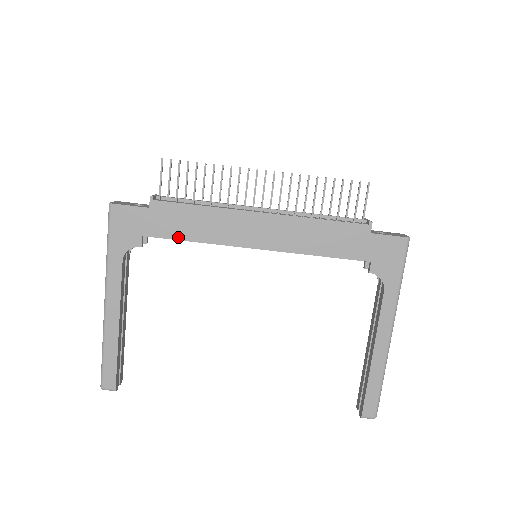
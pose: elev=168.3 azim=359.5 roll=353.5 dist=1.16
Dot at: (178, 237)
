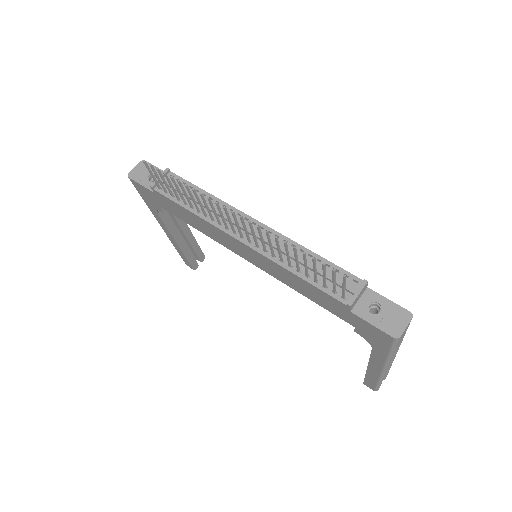
Dot at: (184, 221)
